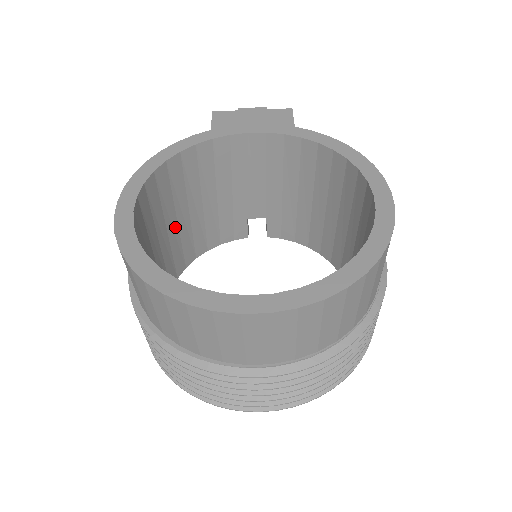
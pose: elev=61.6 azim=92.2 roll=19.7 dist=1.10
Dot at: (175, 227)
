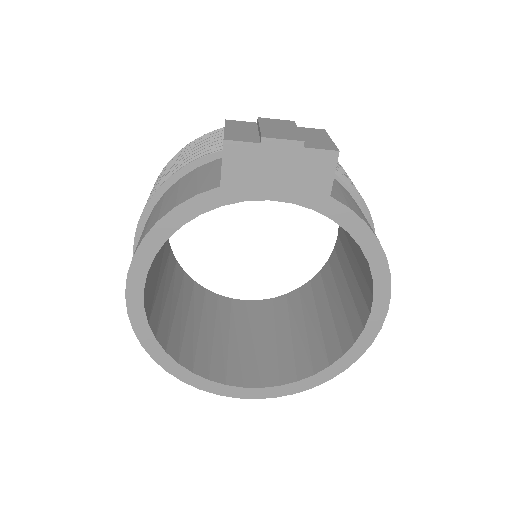
Dot at: occluded
